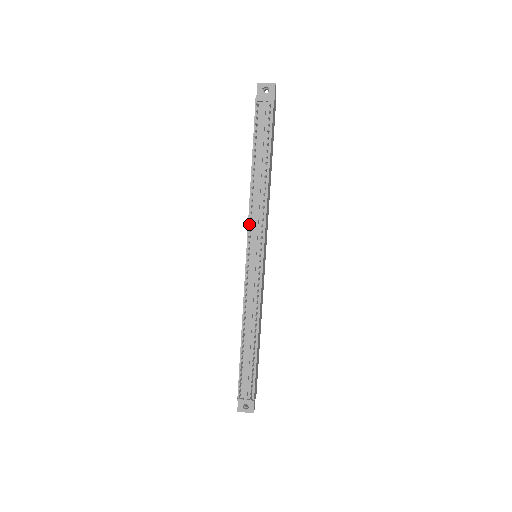
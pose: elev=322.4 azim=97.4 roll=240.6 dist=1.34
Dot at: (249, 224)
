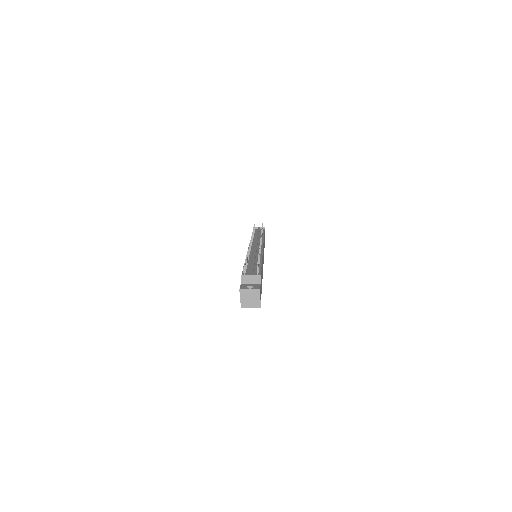
Dot at: (252, 235)
